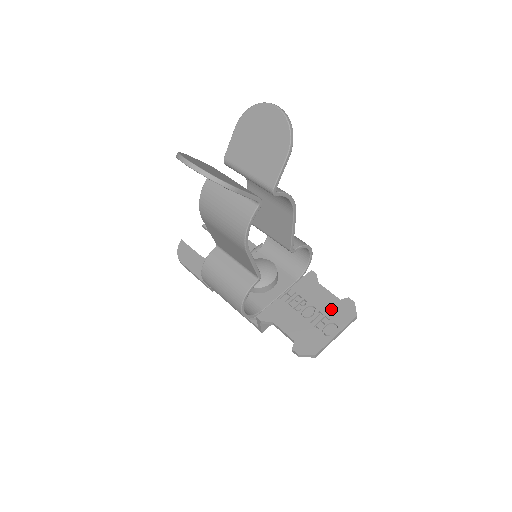
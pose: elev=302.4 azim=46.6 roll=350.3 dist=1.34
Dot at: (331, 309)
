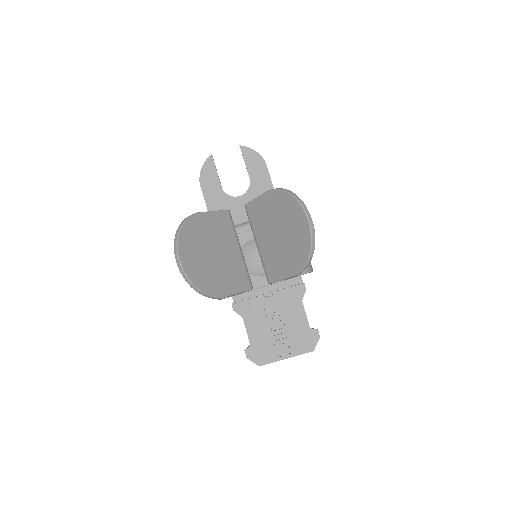
Dot at: (297, 333)
